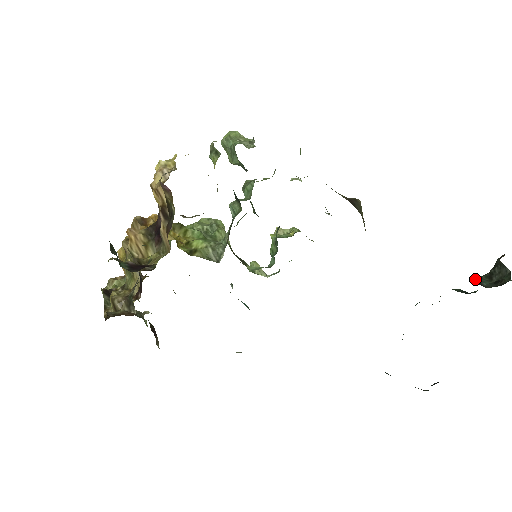
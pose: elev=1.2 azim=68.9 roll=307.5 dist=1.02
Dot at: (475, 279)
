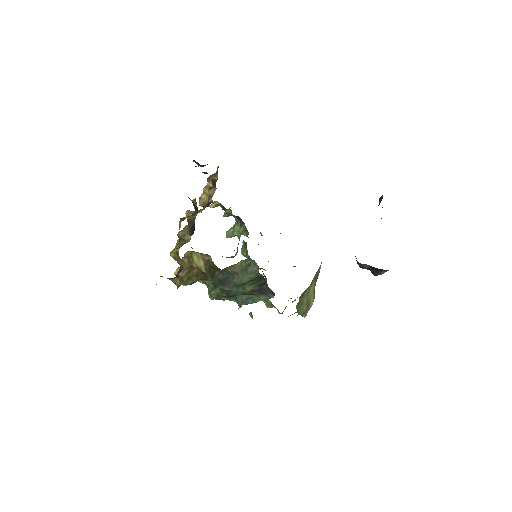
Dot at: occluded
